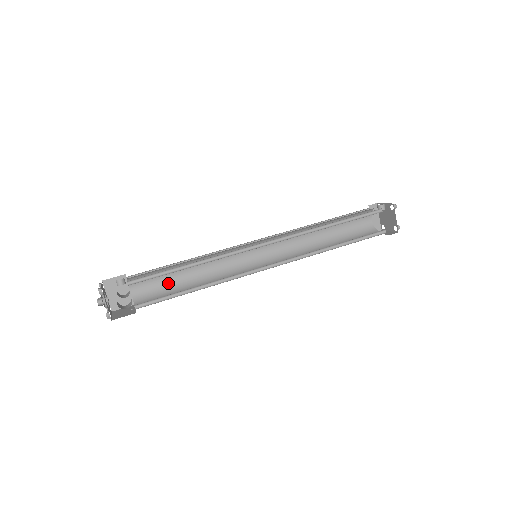
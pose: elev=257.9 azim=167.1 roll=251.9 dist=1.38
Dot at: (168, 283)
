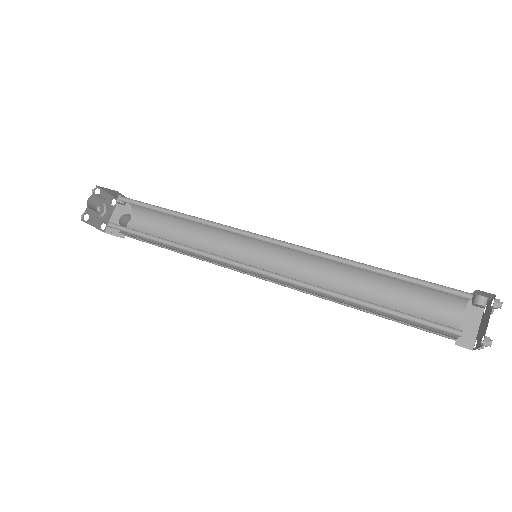
Dot at: (162, 236)
